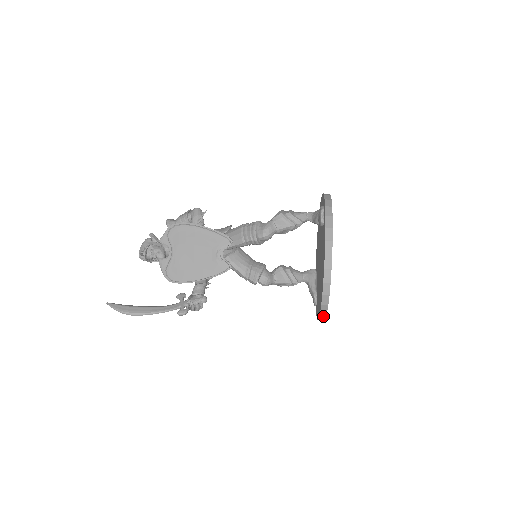
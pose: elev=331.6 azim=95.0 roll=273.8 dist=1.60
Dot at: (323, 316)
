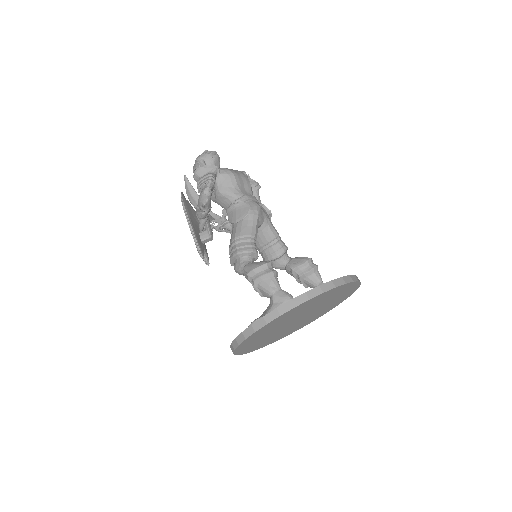
Dot at: occluded
